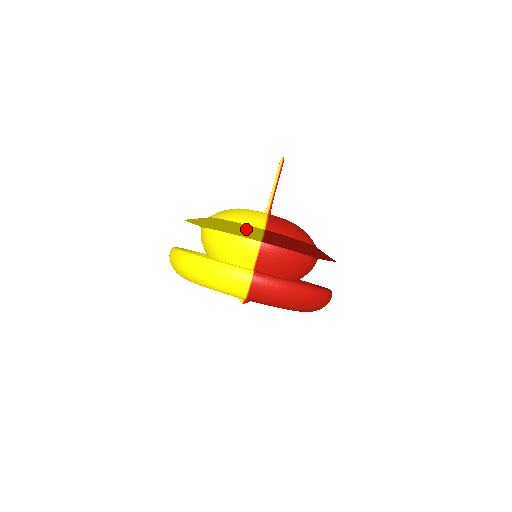
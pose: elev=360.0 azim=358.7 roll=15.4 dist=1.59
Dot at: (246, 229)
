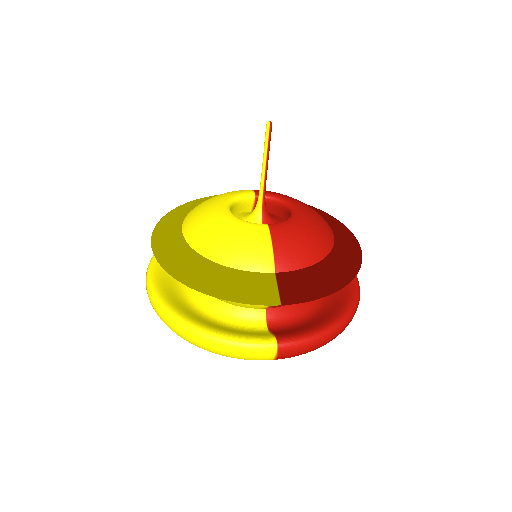
Dot at: (253, 289)
